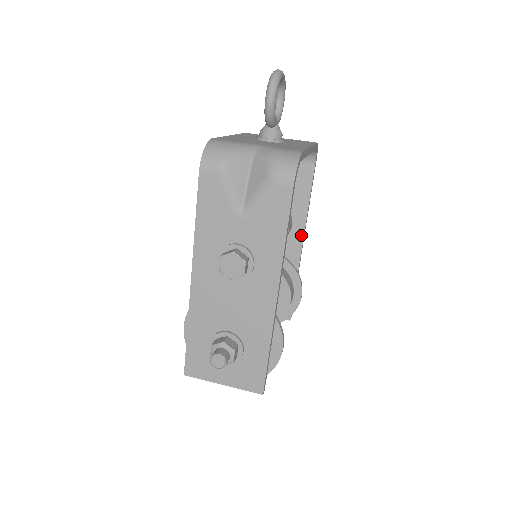
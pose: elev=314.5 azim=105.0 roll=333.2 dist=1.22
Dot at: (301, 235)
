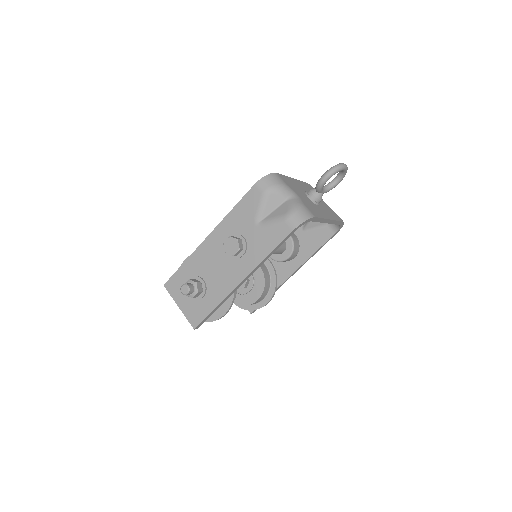
Dot at: (296, 268)
